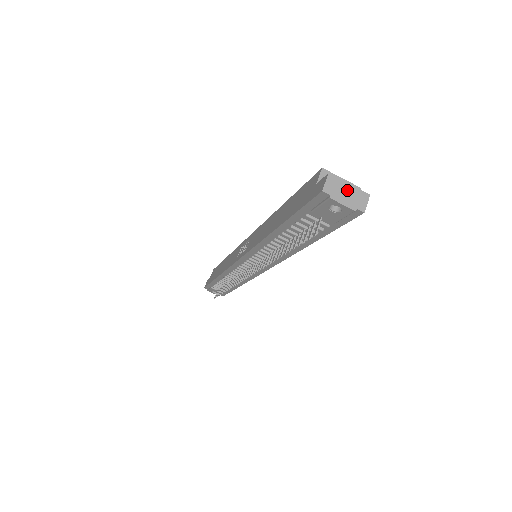
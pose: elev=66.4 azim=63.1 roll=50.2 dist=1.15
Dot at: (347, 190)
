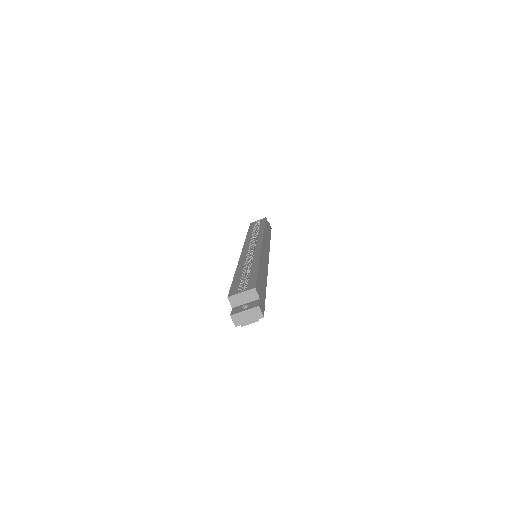
Dot at: (246, 315)
